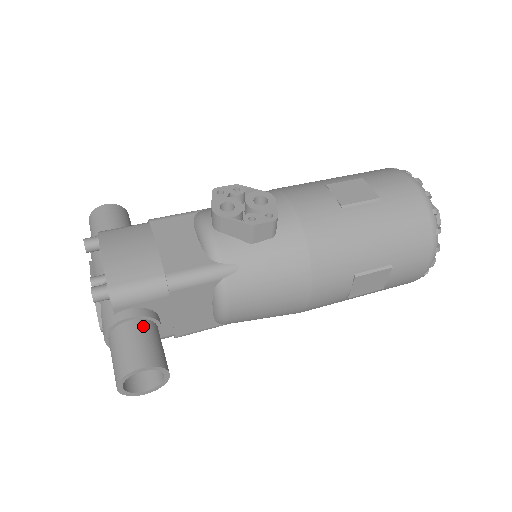
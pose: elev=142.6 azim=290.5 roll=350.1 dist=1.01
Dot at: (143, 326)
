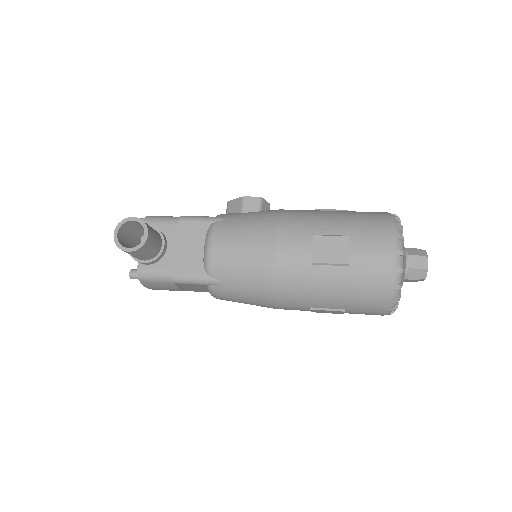
Dot at: occluded
